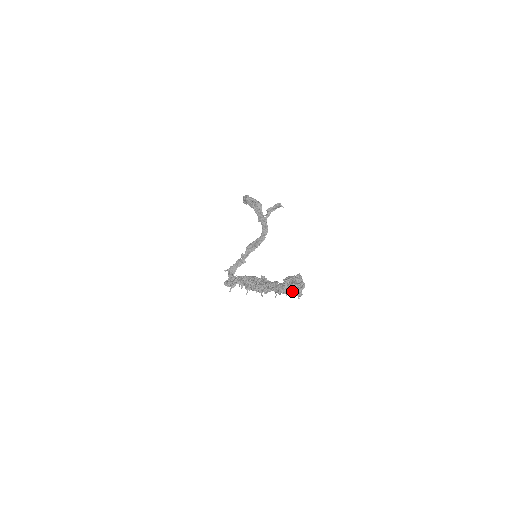
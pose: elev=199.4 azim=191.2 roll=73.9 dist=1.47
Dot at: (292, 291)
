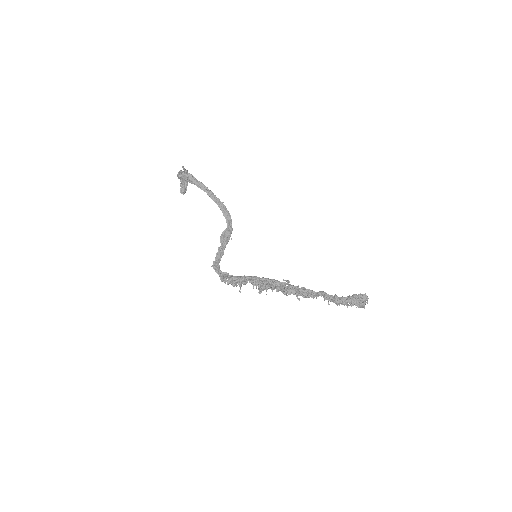
Dot at: (362, 306)
